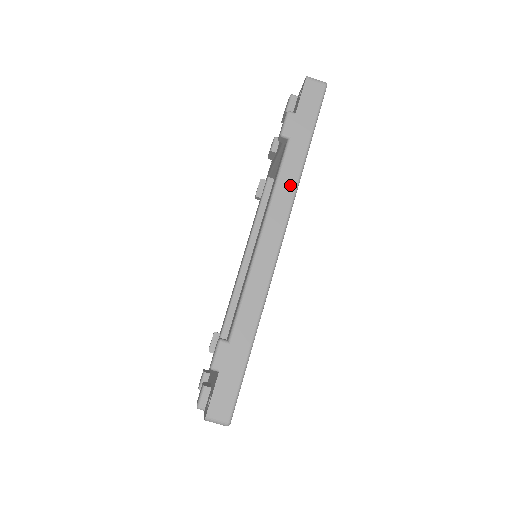
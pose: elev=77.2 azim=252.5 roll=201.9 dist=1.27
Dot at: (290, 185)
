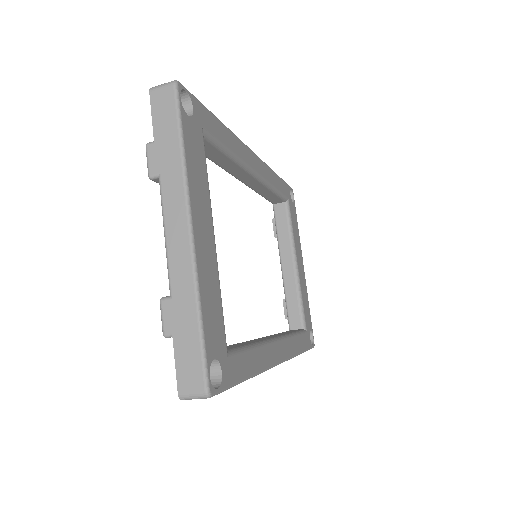
Dot at: occluded
